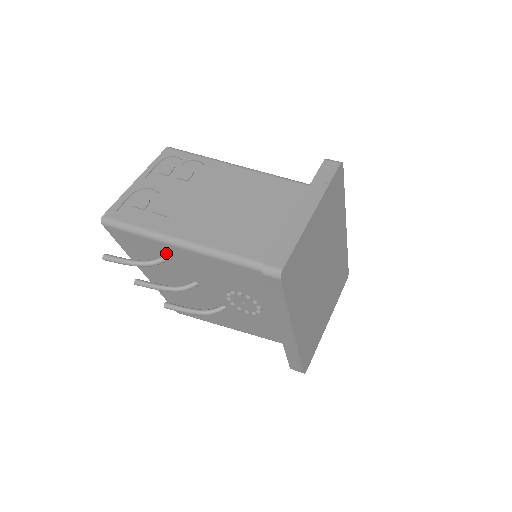
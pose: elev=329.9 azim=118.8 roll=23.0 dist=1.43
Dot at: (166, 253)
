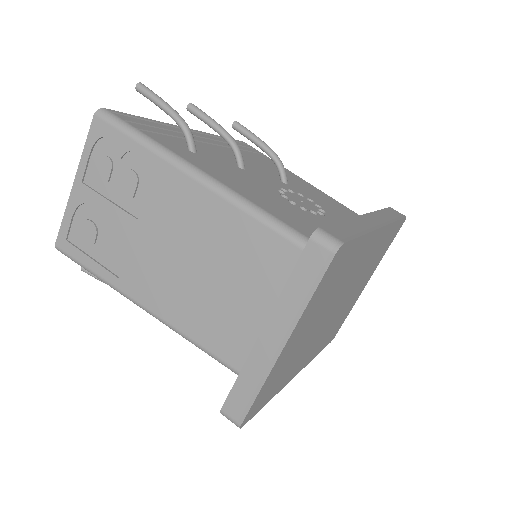
Dot at: occluded
